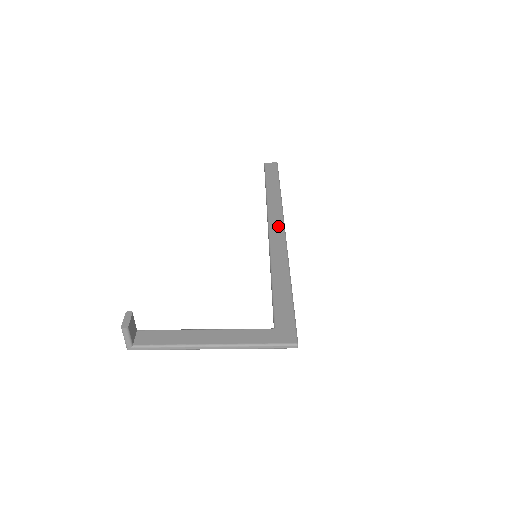
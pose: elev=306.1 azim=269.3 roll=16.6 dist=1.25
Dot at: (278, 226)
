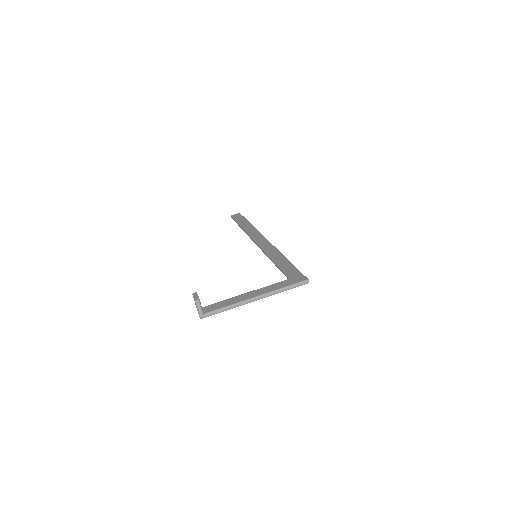
Dot at: (261, 239)
